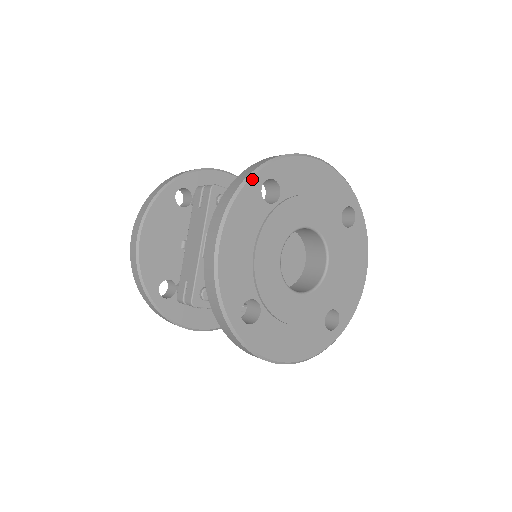
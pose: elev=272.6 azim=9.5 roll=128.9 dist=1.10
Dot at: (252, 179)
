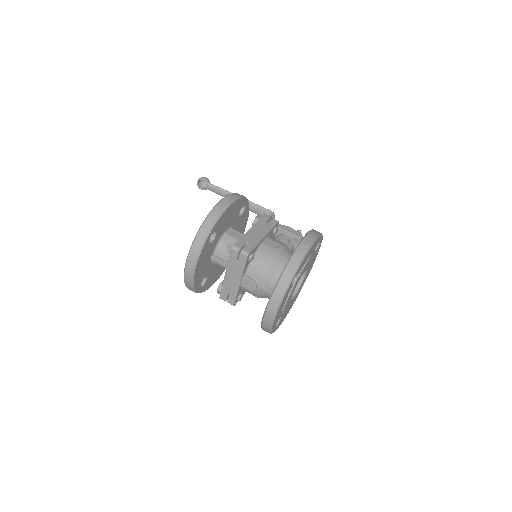
Dot at: (290, 285)
